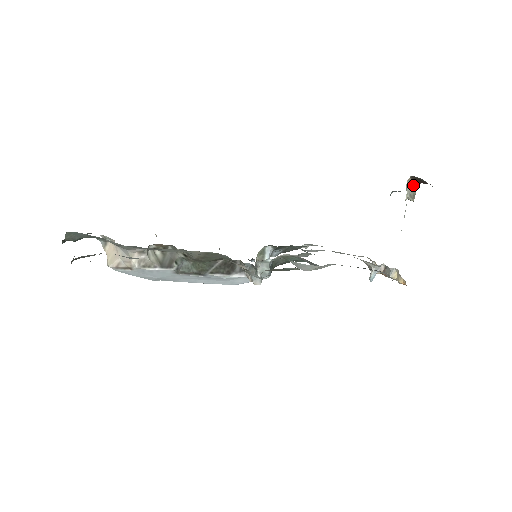
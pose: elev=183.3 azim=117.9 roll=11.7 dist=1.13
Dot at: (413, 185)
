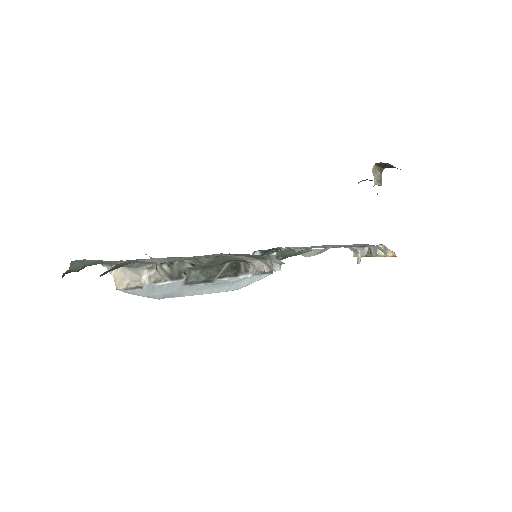
Dot at: (378, 171)
